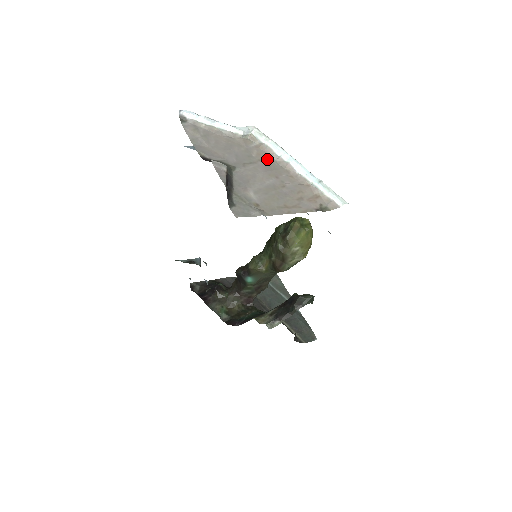
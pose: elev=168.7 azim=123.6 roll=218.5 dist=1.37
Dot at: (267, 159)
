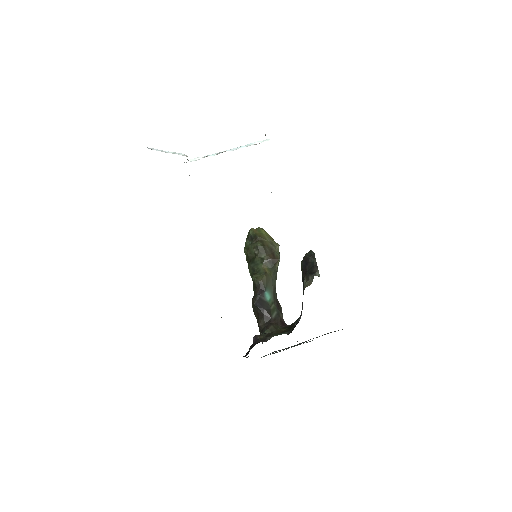
Dot at: occluded
